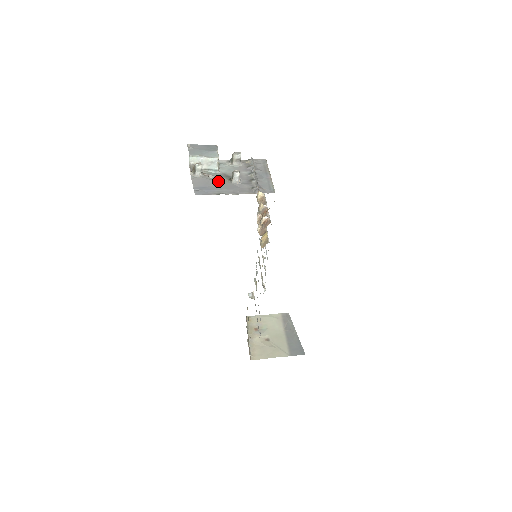
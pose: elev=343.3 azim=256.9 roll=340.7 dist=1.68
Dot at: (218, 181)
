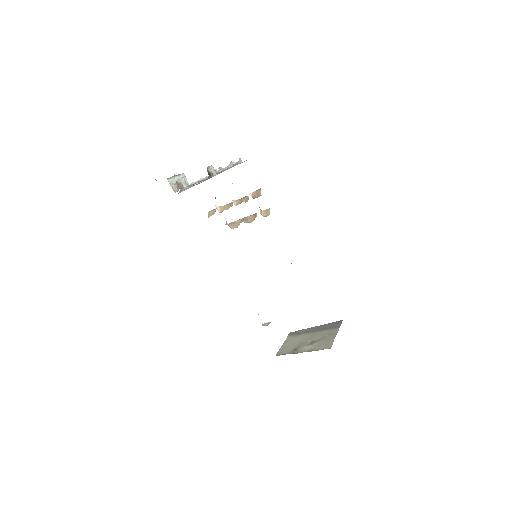
Dot at: occluded
